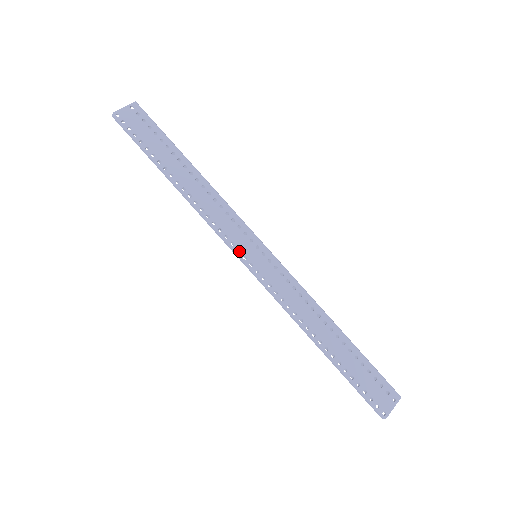
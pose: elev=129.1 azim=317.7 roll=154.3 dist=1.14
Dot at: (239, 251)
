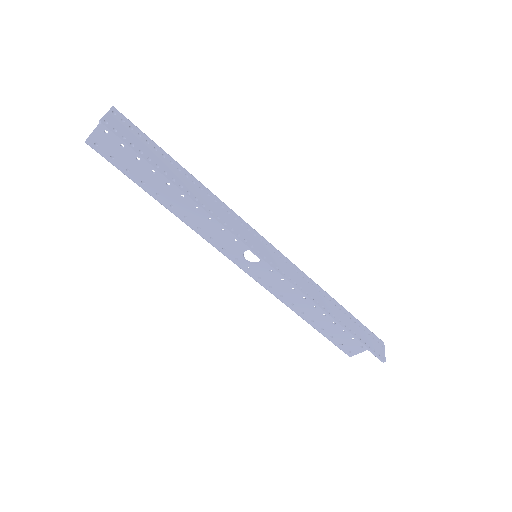
Dot at: (228, 256)
